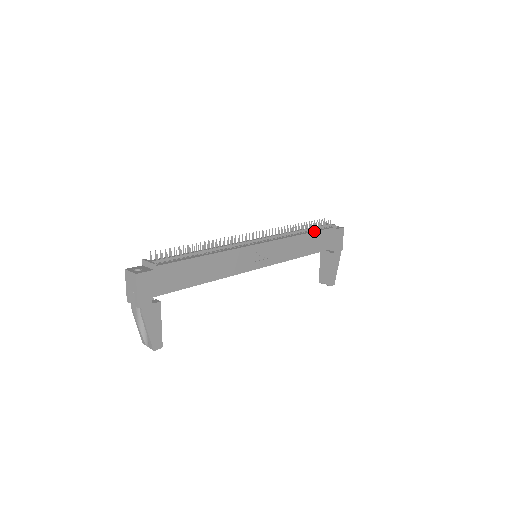
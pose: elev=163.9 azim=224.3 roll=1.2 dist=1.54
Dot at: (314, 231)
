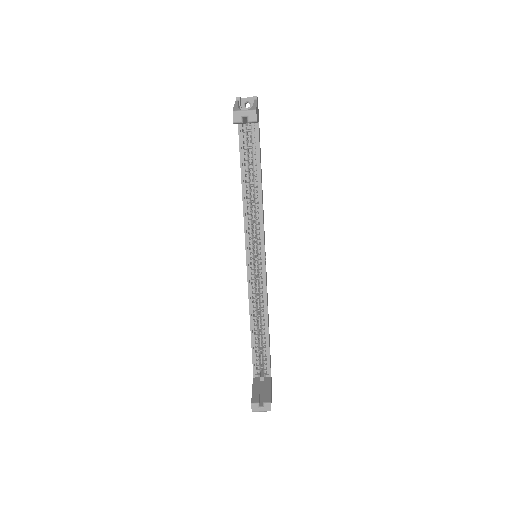
Dot at: occluded
